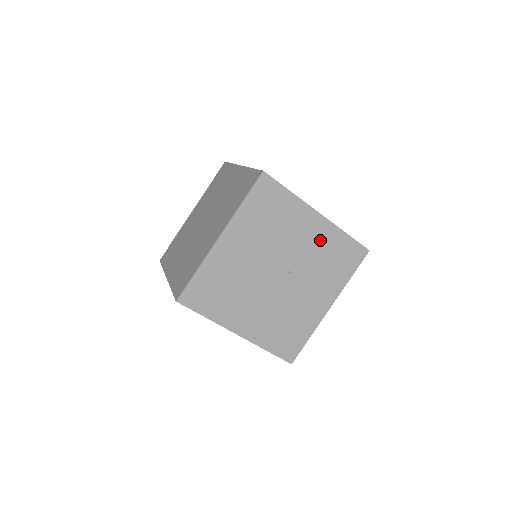
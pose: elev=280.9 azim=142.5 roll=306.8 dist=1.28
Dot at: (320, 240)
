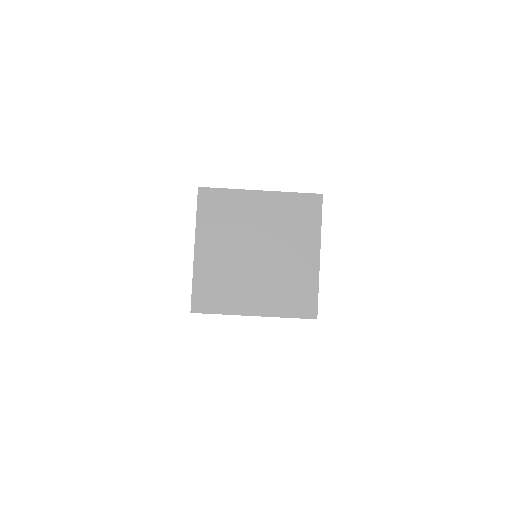
Dot at: occluded
